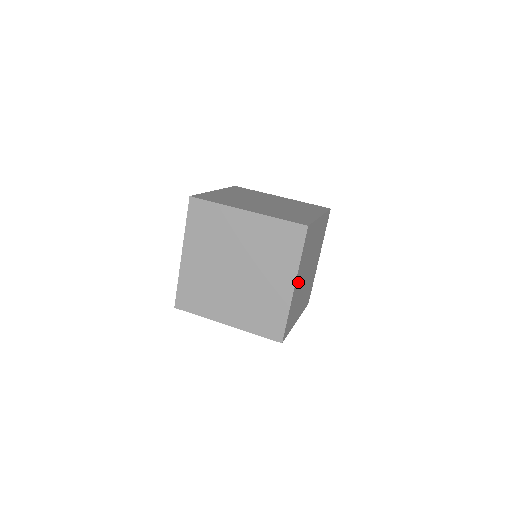
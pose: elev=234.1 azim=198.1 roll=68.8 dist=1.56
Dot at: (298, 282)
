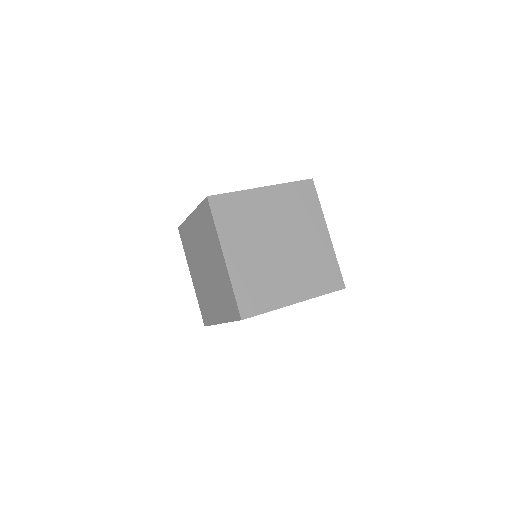
Dot at: (267, 201)
